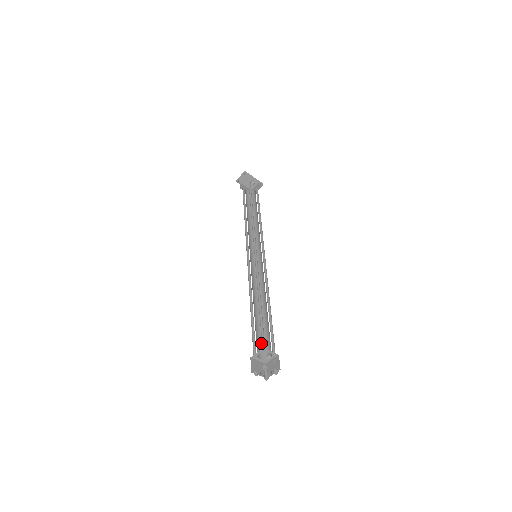
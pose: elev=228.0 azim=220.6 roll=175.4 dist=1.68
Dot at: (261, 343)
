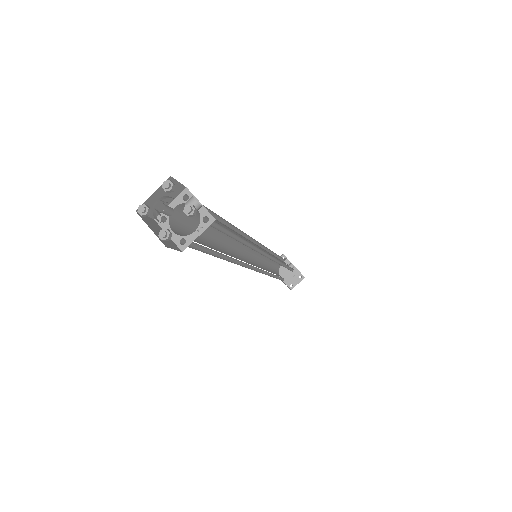
Dot at: (194, 241)
